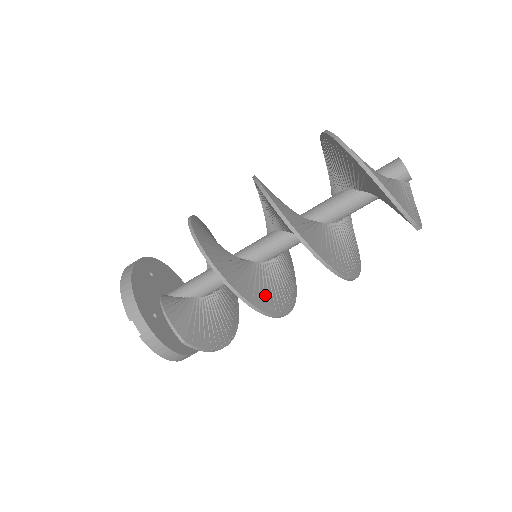
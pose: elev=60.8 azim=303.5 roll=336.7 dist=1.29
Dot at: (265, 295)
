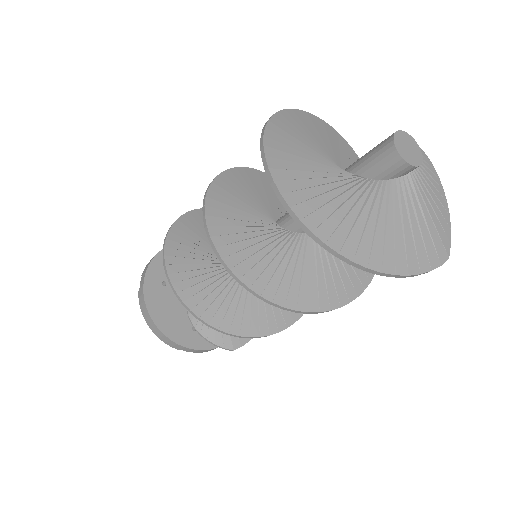
Dot at: occluded
